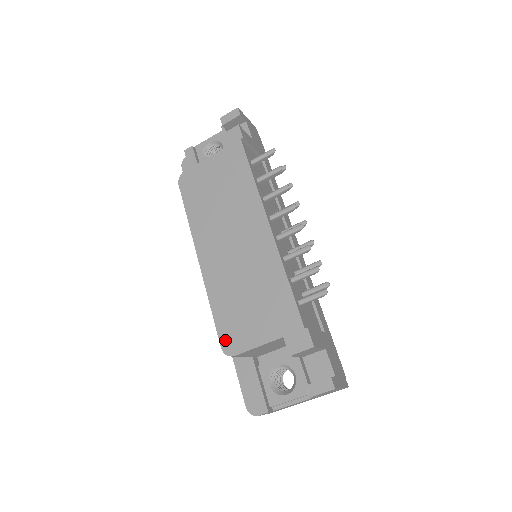
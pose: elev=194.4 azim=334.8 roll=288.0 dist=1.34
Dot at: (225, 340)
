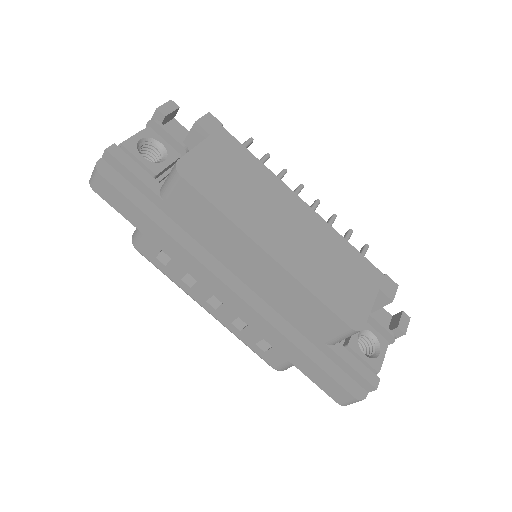
Dot at: (348, 318)
